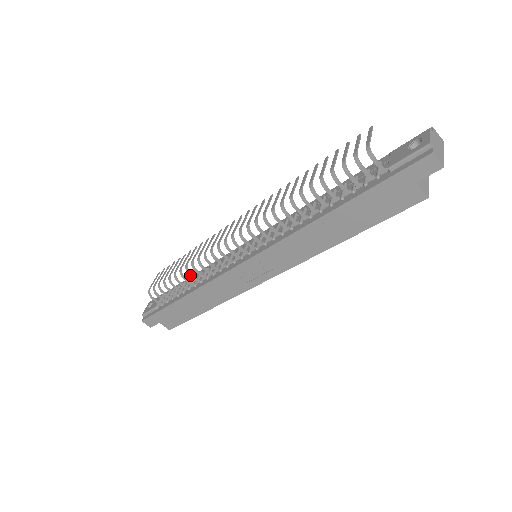
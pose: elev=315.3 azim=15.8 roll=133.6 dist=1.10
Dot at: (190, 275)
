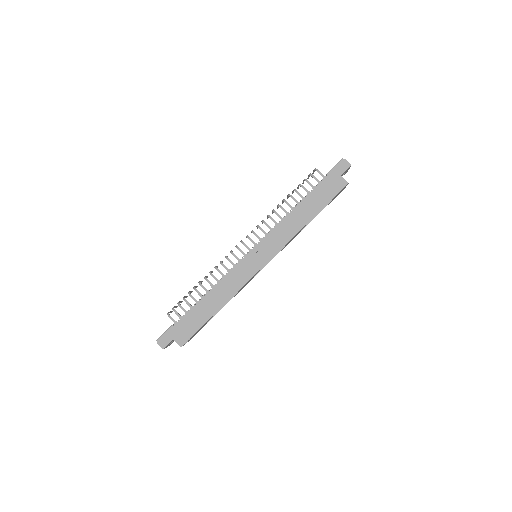
Dot at: (208, 281)
